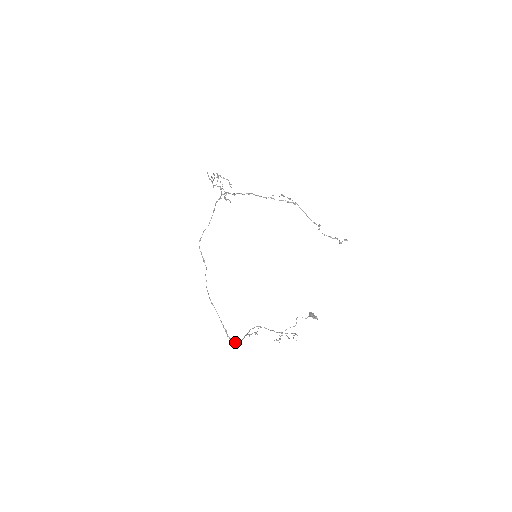
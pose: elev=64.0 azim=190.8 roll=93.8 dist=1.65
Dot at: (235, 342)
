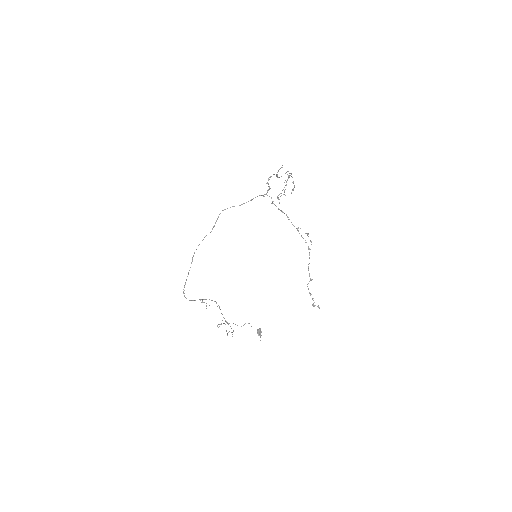
Dot at: (185, 297)
